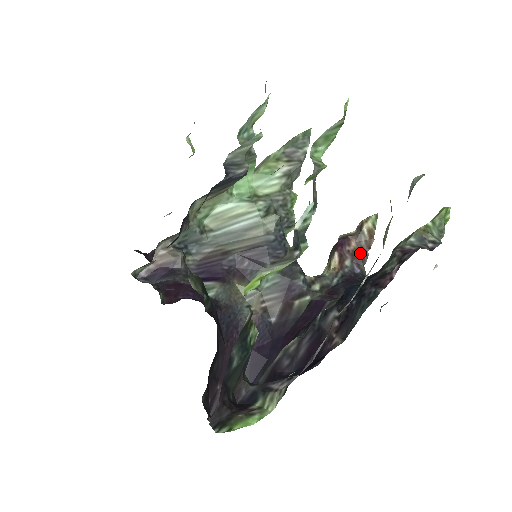
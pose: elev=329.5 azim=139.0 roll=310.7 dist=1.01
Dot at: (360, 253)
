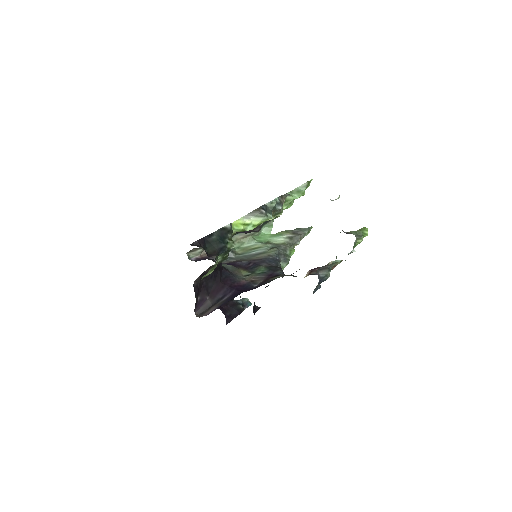
Dot at: occluded
